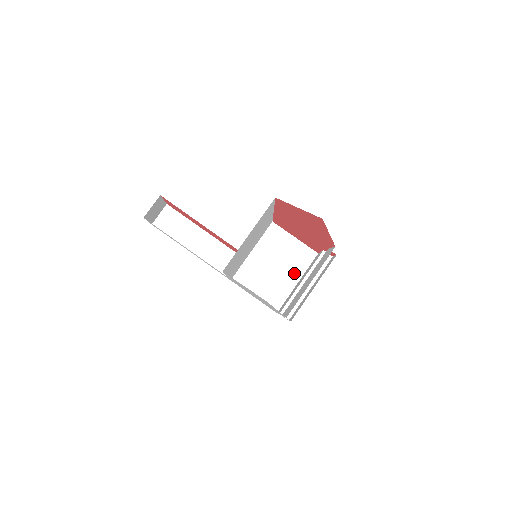
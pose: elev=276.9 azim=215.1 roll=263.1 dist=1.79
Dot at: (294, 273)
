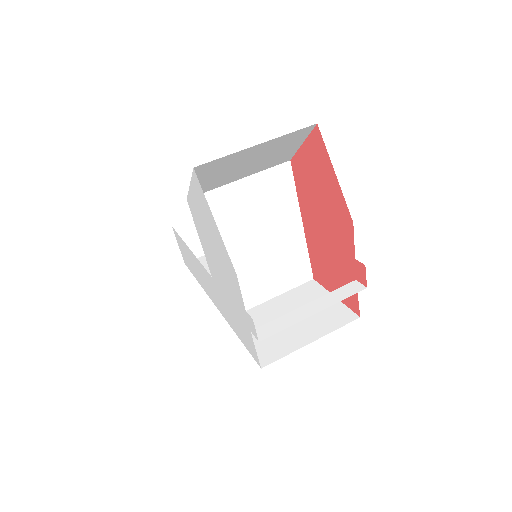
Dot at: (313, 330)
